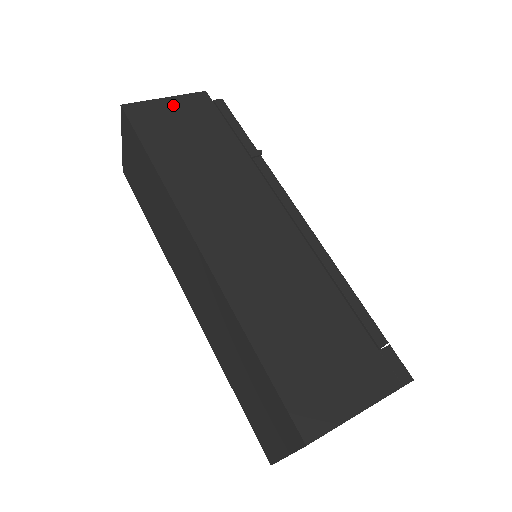
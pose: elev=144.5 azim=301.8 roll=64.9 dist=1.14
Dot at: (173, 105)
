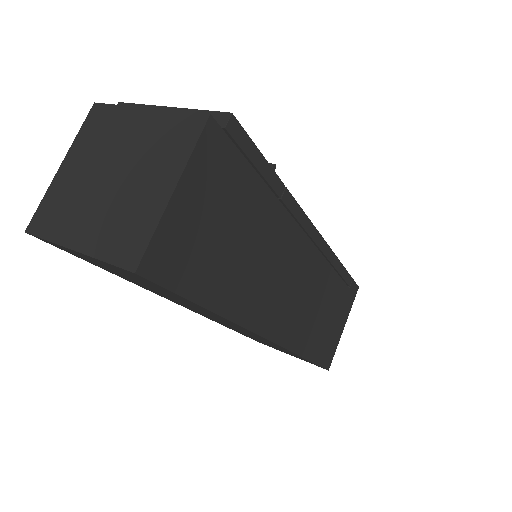
Dot at: (190, 196)
